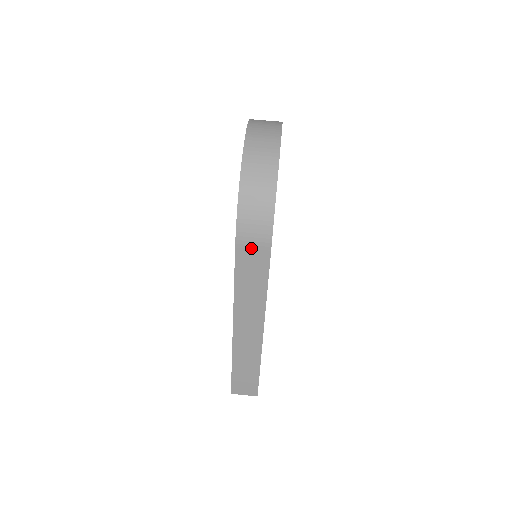
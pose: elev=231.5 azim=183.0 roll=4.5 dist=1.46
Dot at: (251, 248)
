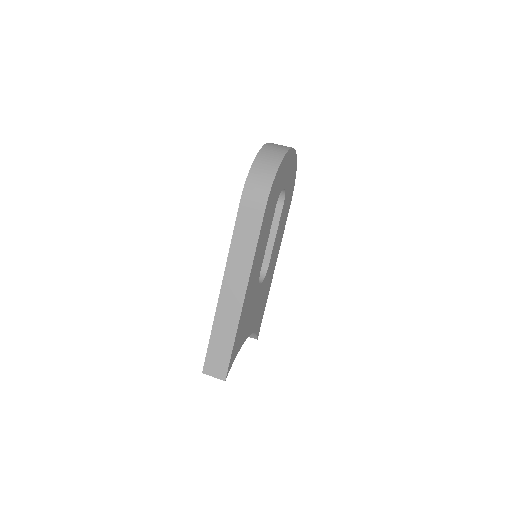
Dot at: (251, 207)
